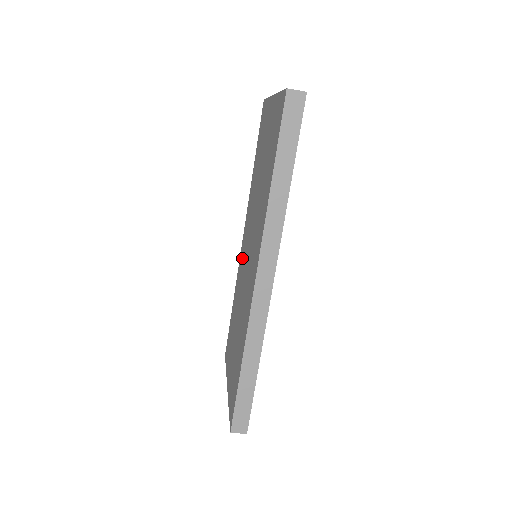
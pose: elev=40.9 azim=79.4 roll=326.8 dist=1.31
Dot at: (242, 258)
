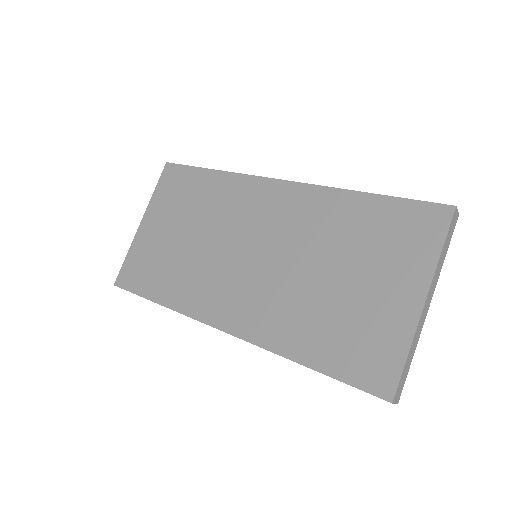
Dot at: (255, 204)
